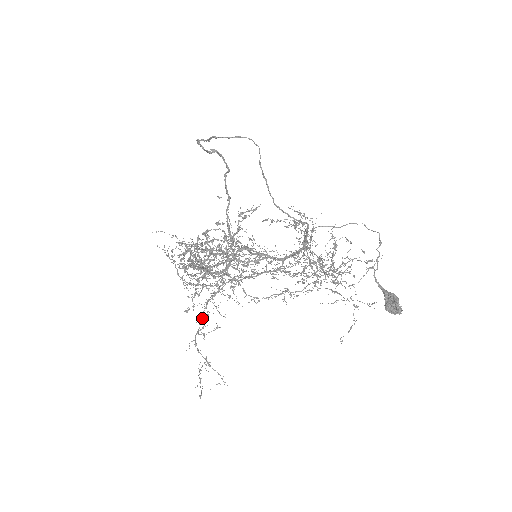
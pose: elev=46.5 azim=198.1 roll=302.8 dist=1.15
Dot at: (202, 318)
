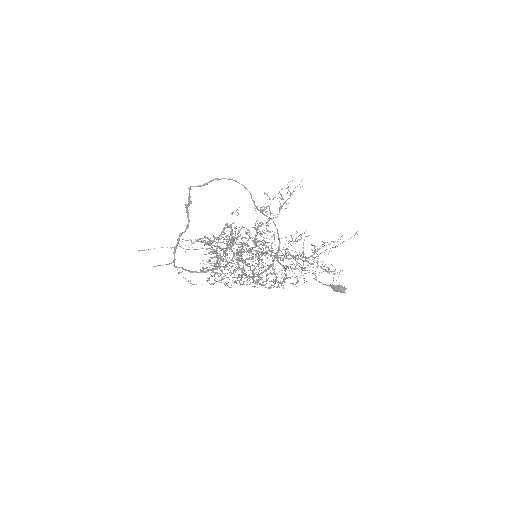
Dot at: (275, 253)
